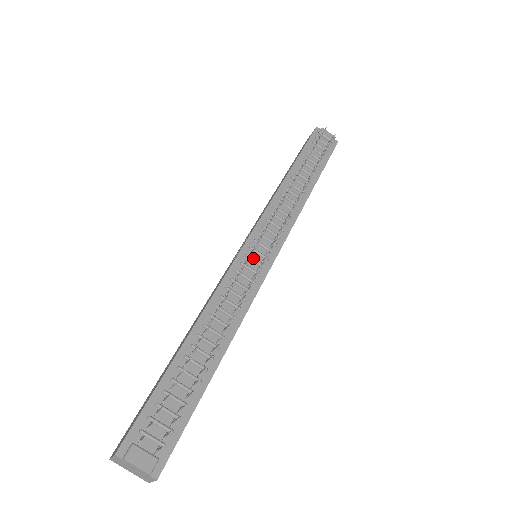
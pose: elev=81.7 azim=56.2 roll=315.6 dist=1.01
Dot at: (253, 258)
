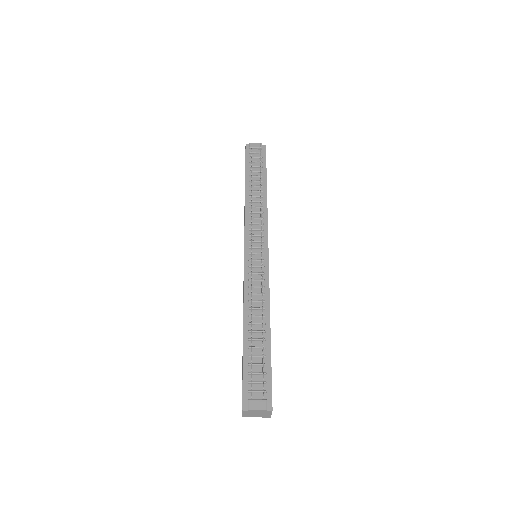
Dot at: (254, 259)
